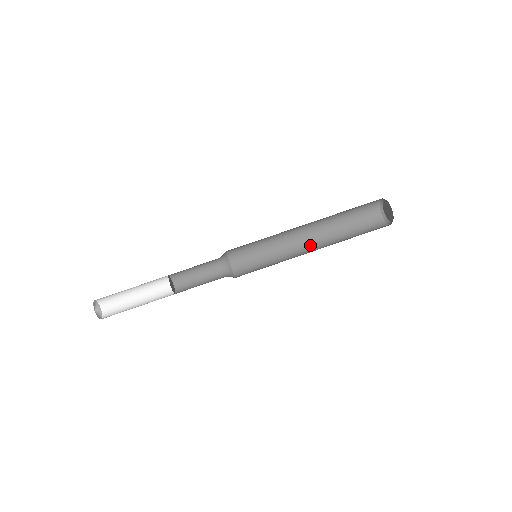
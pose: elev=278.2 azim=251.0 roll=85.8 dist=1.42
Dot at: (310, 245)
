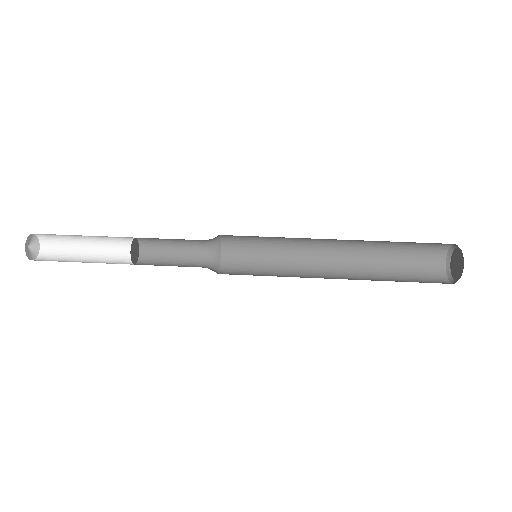
Dot at: (334, 273)
